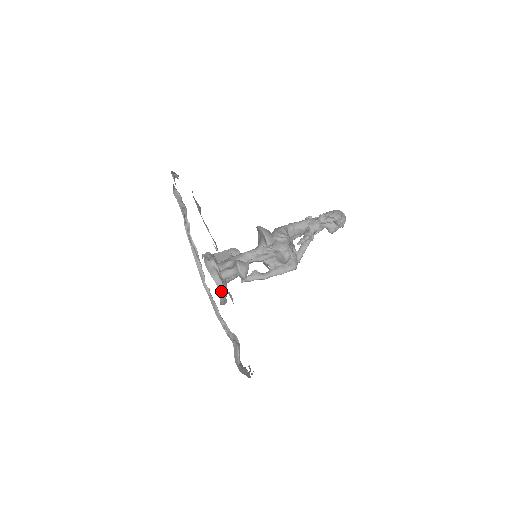
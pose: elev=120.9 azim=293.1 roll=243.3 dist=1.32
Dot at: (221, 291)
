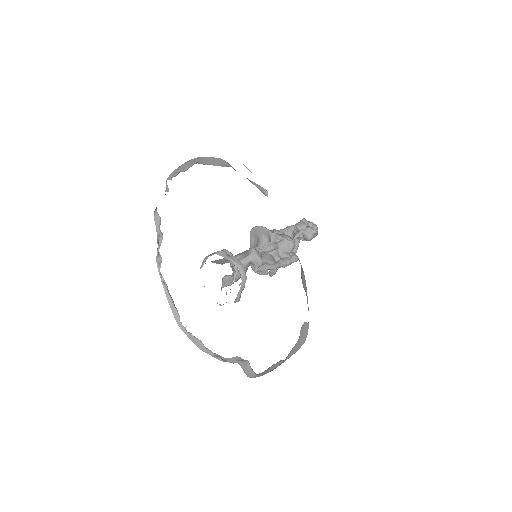
Dot at: (243, 275)
